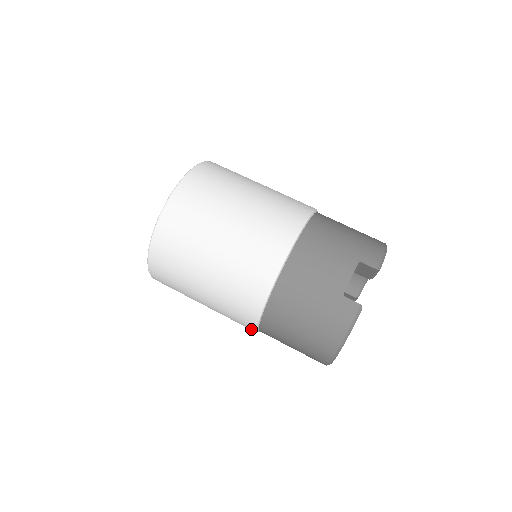
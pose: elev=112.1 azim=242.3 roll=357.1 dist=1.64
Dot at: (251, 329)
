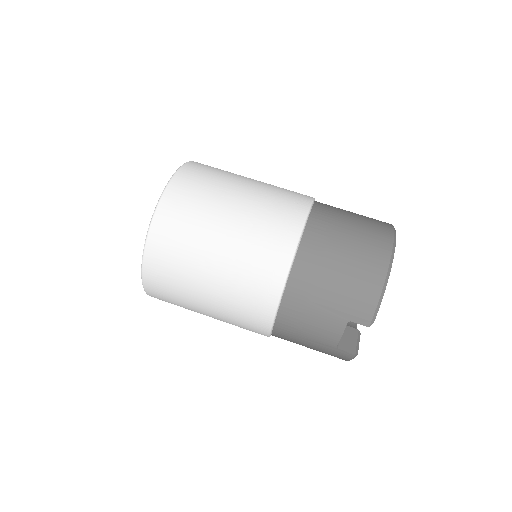
Dot at: occluded
